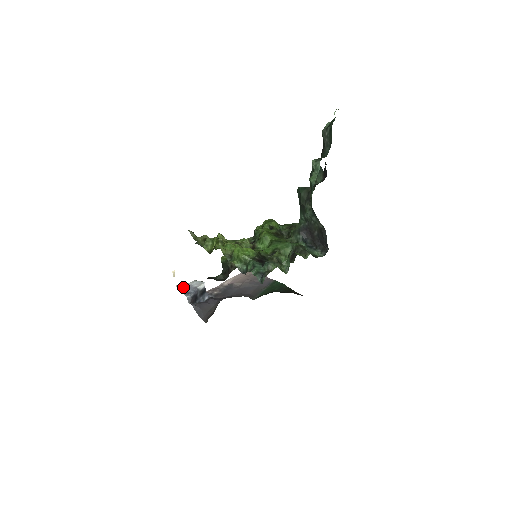
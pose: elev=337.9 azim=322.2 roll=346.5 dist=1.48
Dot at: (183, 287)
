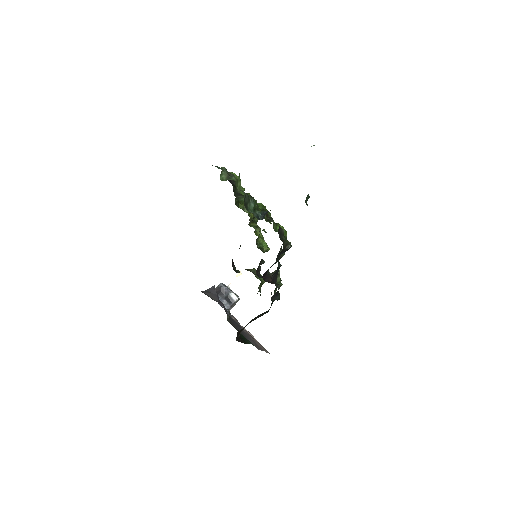
Dot at: occluded
